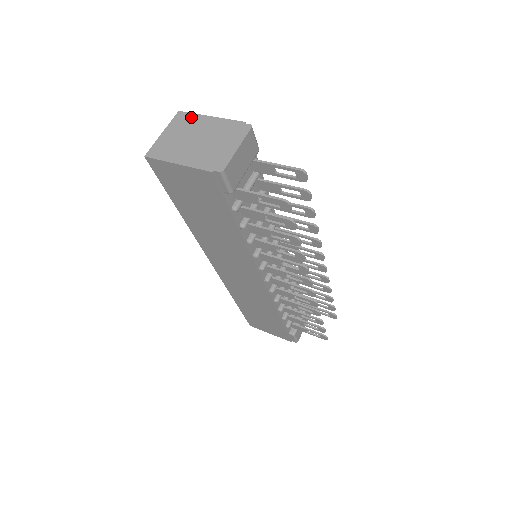
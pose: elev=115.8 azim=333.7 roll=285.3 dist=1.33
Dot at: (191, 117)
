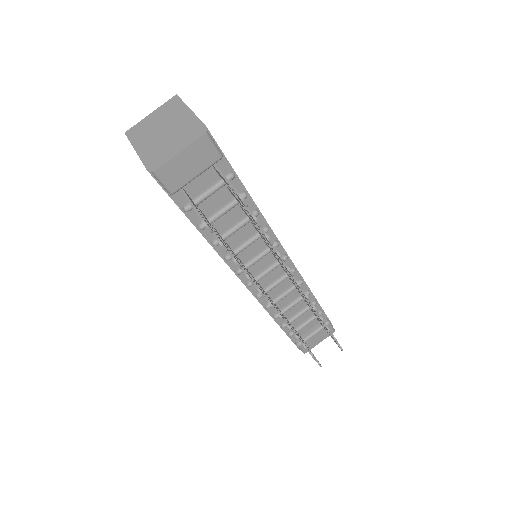
Dot at: (178, 104)
